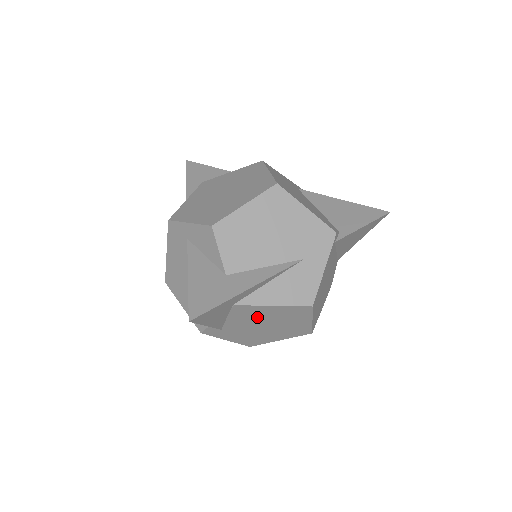
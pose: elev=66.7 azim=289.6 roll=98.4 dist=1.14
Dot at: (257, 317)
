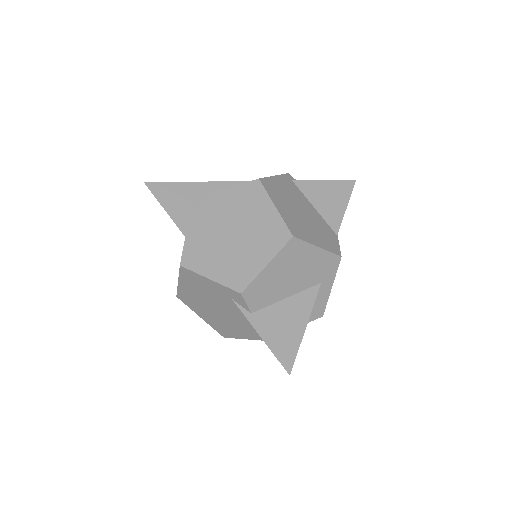
Dot at: (220, 215)
